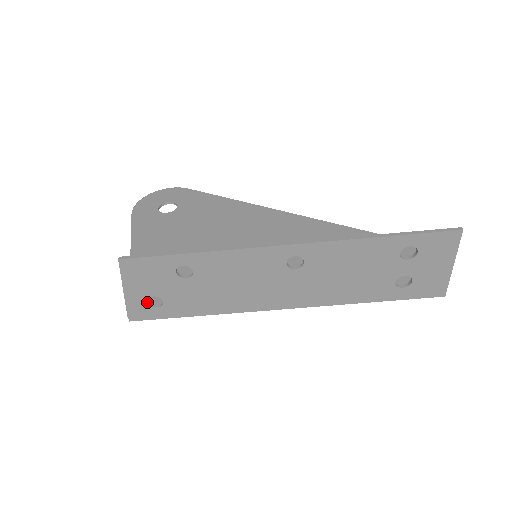
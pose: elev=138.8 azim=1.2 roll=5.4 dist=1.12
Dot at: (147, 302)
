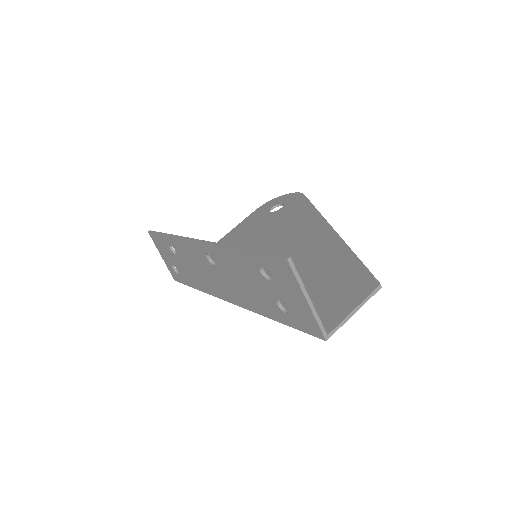
Dot at: (173, 268)
